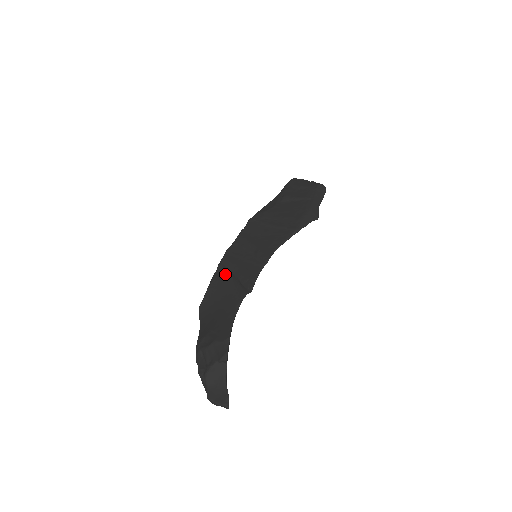
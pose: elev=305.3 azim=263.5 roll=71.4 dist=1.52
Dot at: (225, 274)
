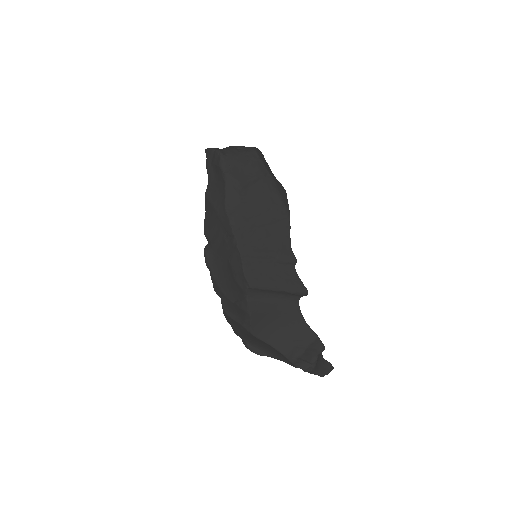
Dot at: (261, 294)
